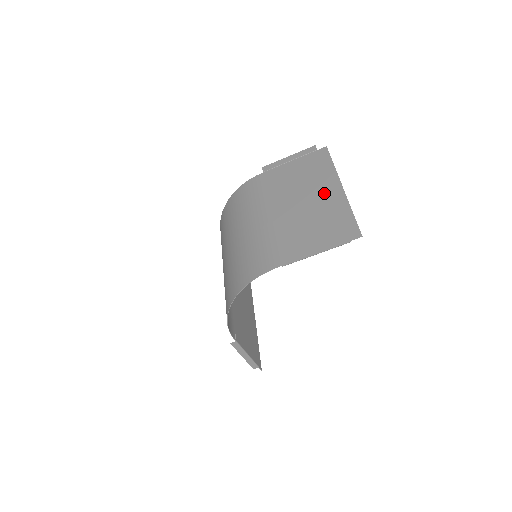
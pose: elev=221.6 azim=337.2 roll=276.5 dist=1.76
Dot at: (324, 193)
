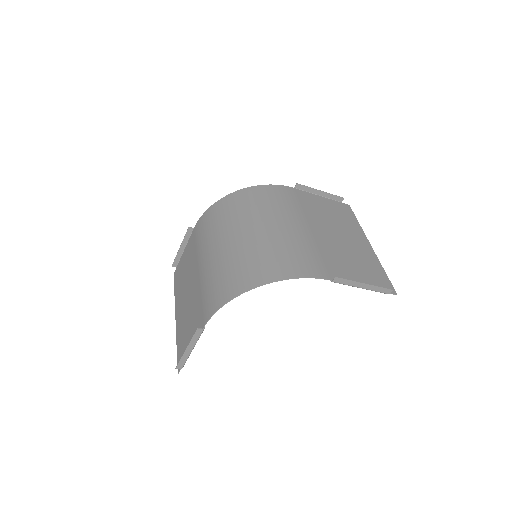
Dot at: (357, 241)
